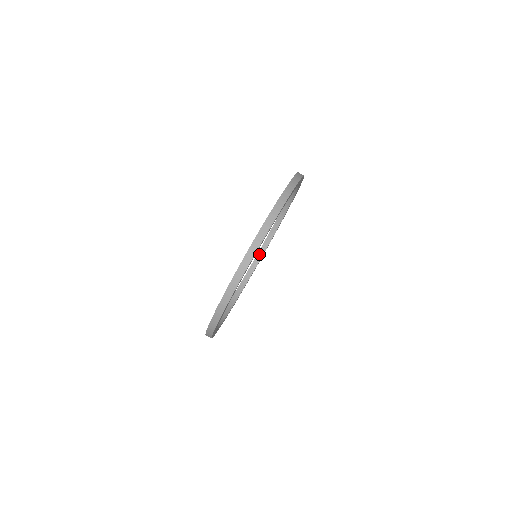
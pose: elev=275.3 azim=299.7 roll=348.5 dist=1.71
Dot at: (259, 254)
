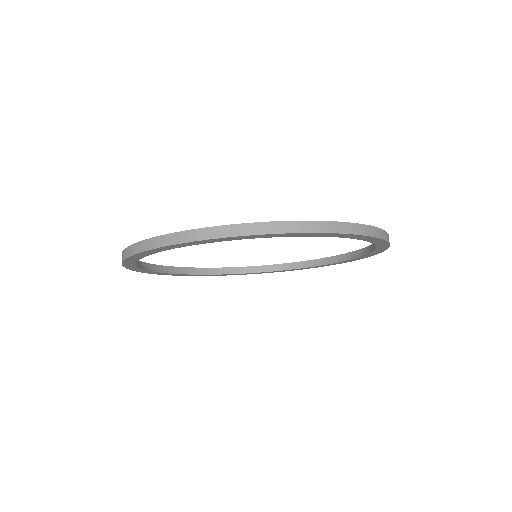
Dot at: (274, 266)
